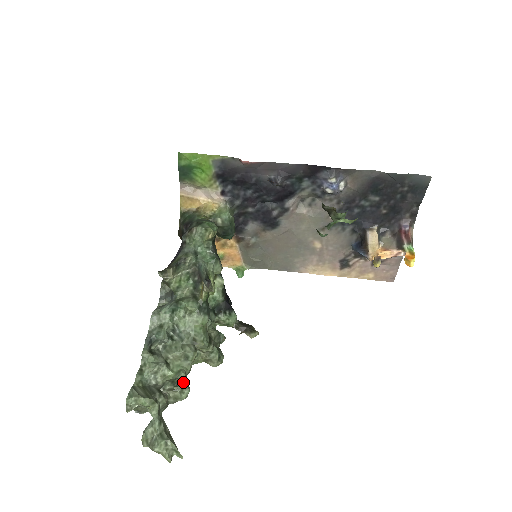
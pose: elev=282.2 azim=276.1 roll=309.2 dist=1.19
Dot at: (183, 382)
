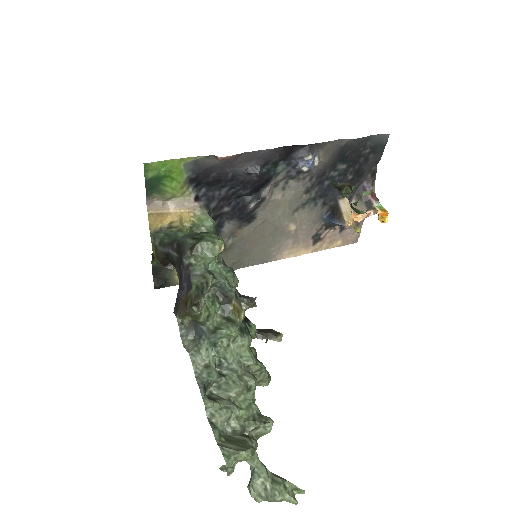
Dot at: (261, 415)
